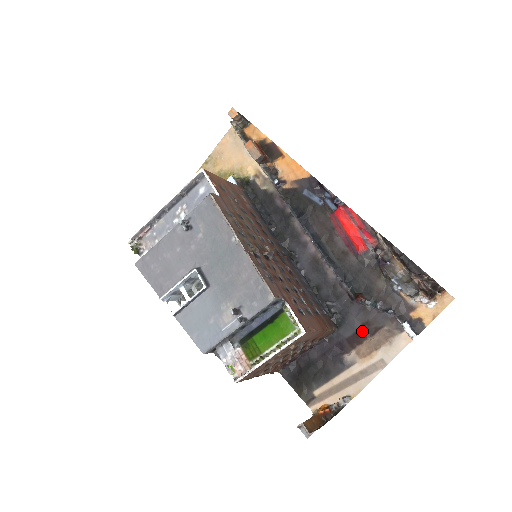
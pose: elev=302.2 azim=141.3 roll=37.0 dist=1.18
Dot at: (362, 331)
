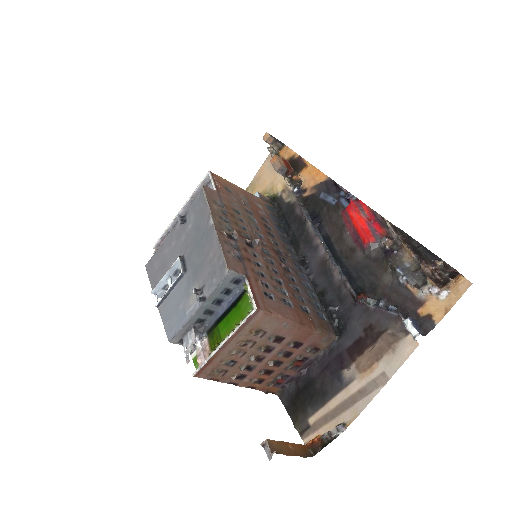
Dot at: (363, 338)
